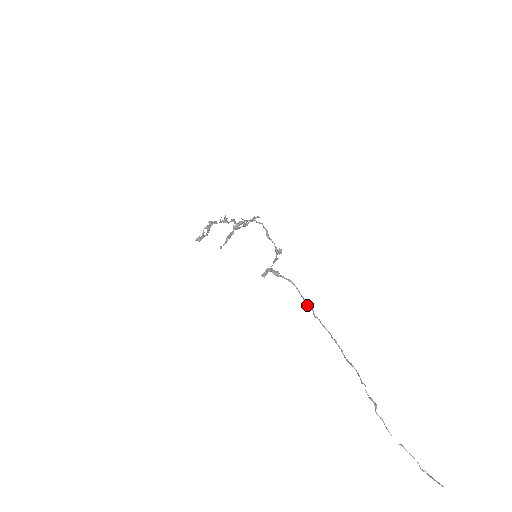
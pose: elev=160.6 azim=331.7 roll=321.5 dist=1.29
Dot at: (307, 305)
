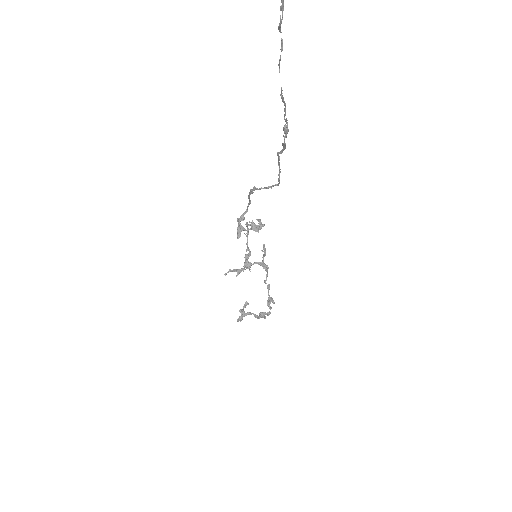
Dot at: (251, 192)
